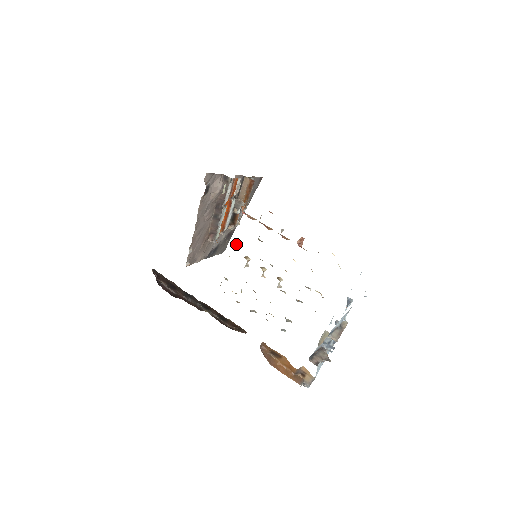
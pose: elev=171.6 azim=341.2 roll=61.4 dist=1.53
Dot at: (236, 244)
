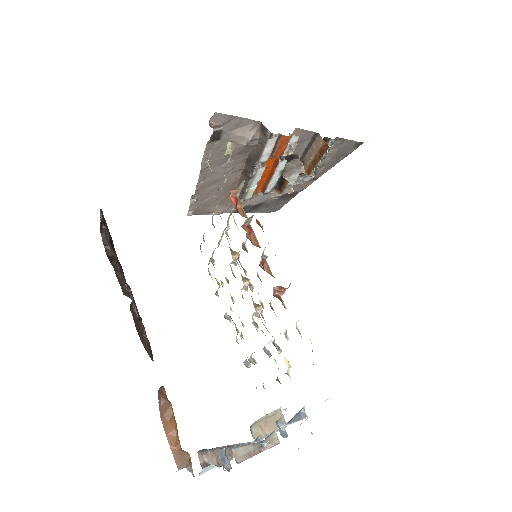
Dot at: (226, 230)
